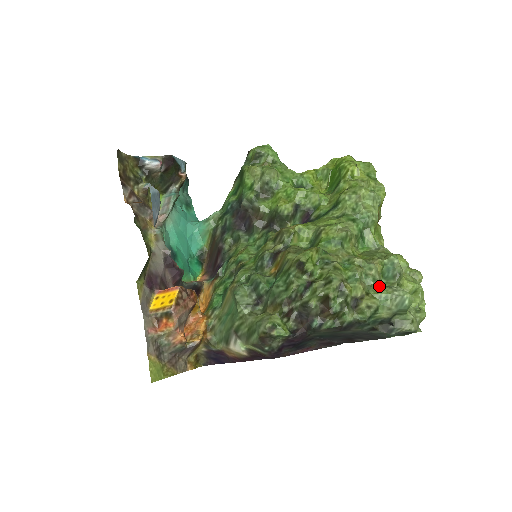
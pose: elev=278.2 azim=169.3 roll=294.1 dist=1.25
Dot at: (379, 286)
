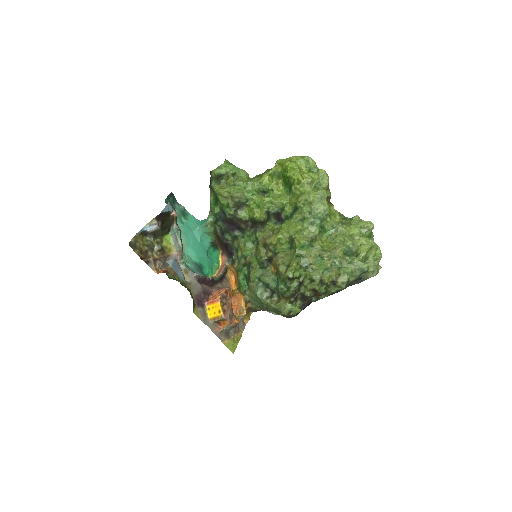
Dot at: (345, 266)
